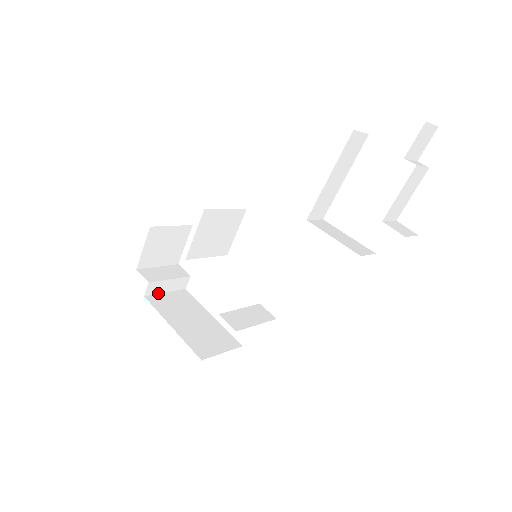
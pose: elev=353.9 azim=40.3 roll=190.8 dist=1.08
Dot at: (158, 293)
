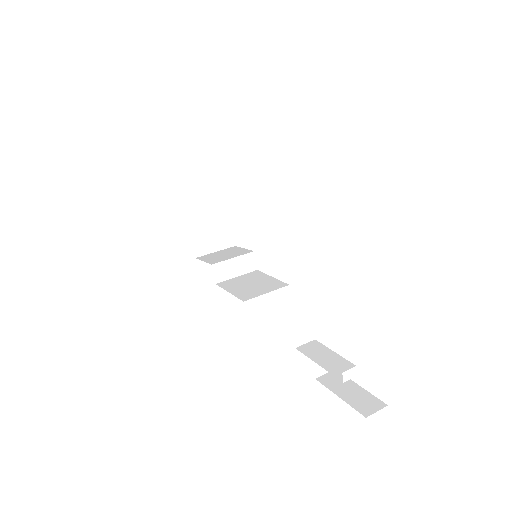
Dot at: occluded
